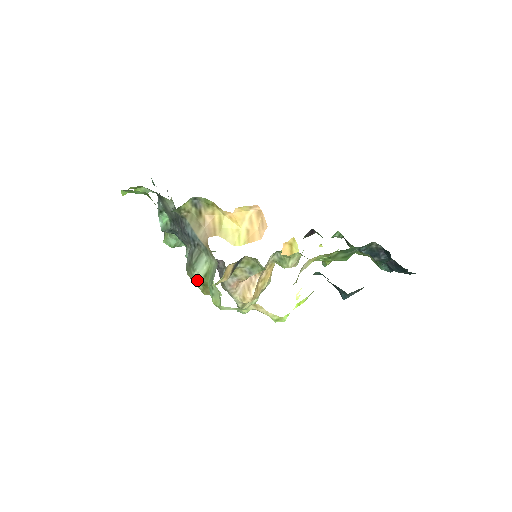
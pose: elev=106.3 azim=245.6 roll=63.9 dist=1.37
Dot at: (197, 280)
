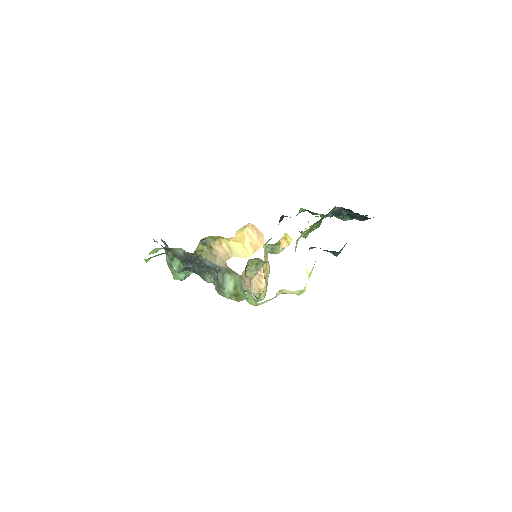
Dot at: (229, 295)
